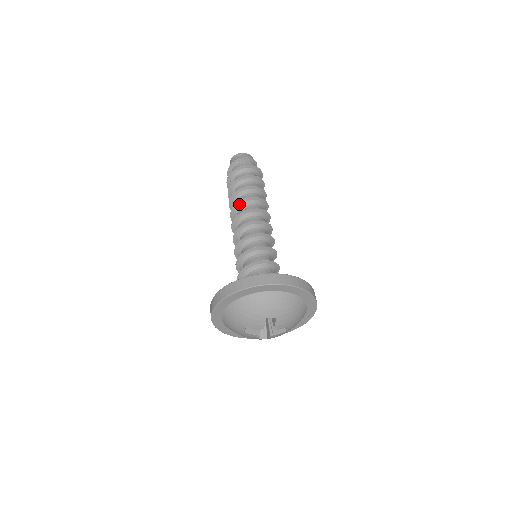
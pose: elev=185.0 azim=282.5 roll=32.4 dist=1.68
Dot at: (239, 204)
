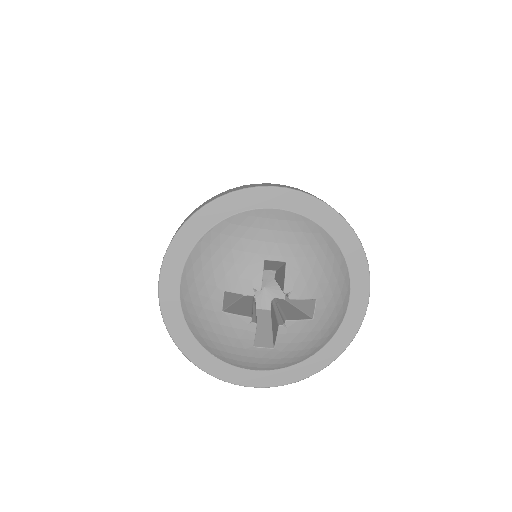
Dot at: occluded
